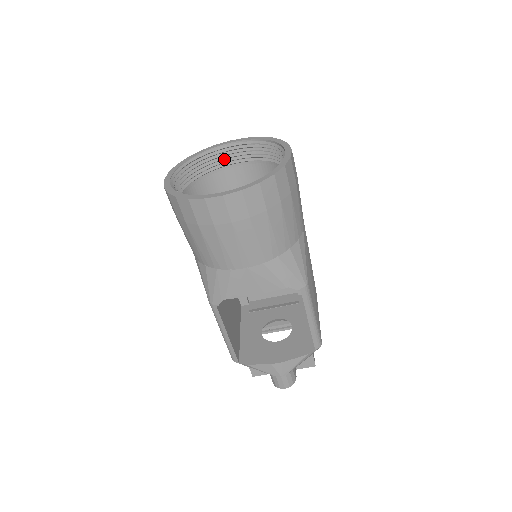
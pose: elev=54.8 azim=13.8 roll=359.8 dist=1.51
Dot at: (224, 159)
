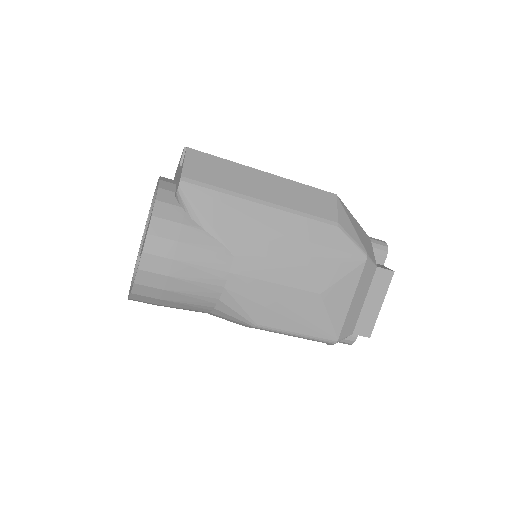
Dot at: occluded
